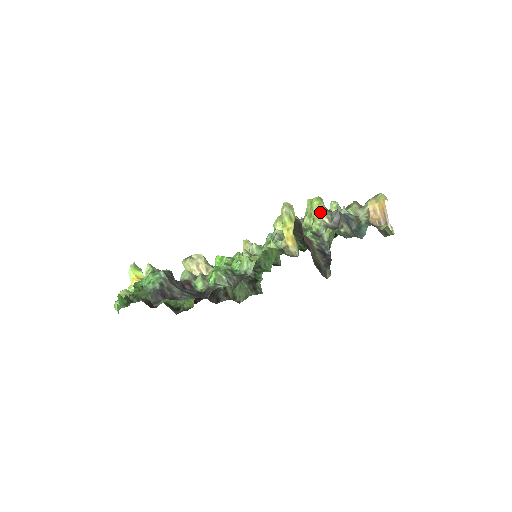
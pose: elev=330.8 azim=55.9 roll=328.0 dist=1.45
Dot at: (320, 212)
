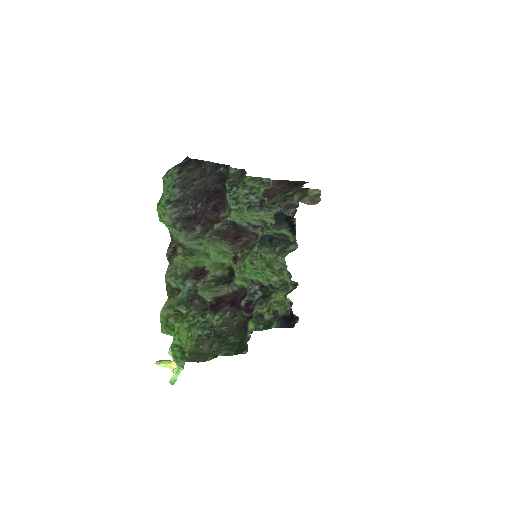
Dot at: occluded
